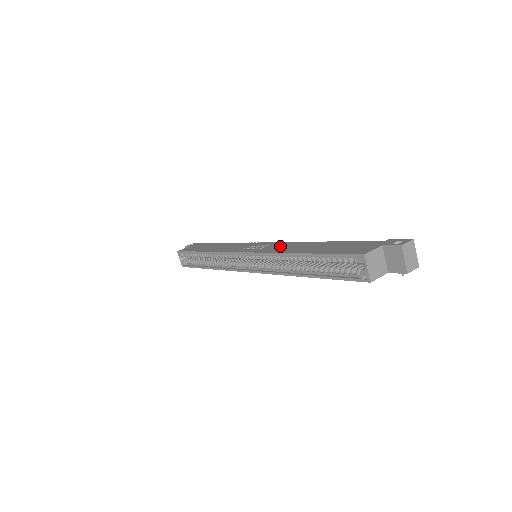
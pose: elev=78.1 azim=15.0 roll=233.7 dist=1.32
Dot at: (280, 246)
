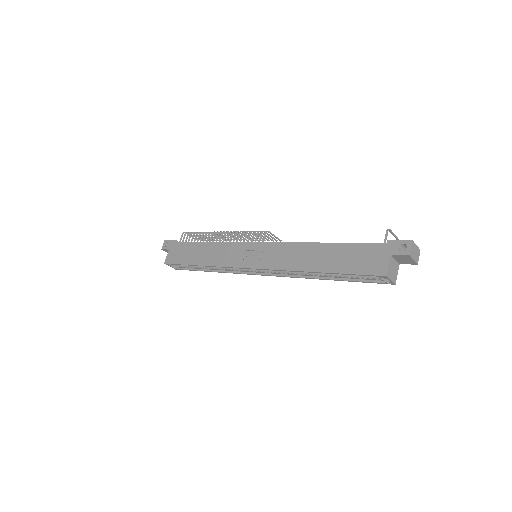
Dot at: (283, 254)
